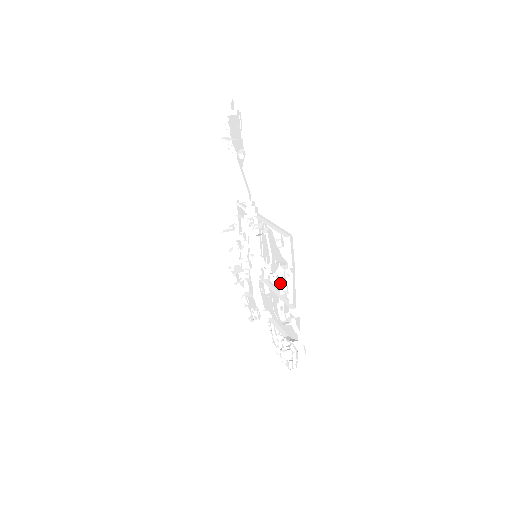
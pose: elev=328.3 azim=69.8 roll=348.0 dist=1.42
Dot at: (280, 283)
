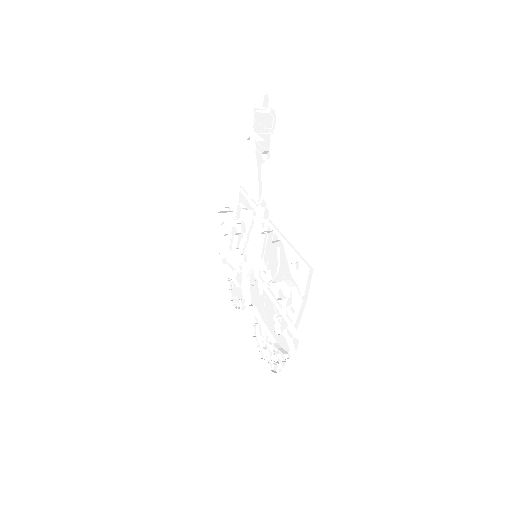
Dot at: (284, 300)
